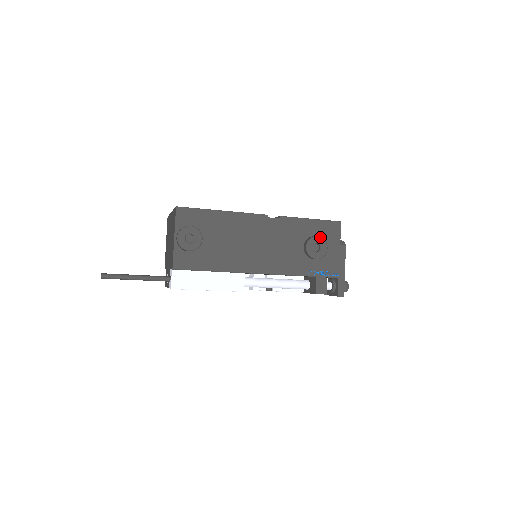
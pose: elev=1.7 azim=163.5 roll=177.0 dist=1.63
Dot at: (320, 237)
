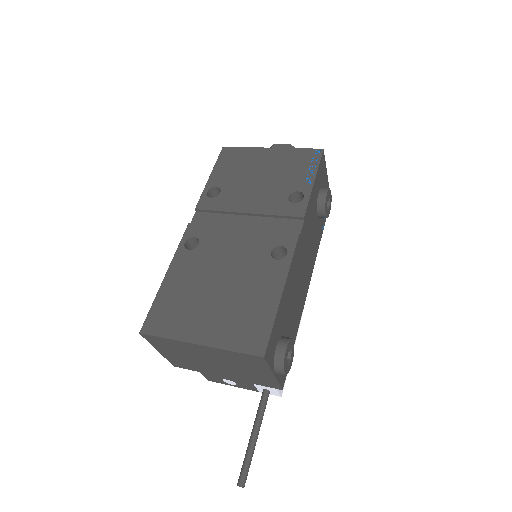
Dot at: (328, 191)
